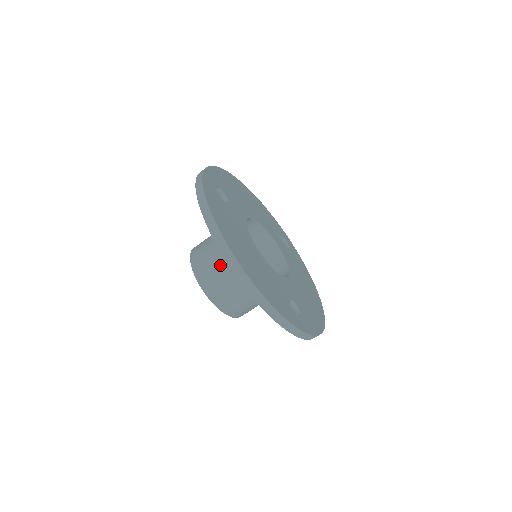
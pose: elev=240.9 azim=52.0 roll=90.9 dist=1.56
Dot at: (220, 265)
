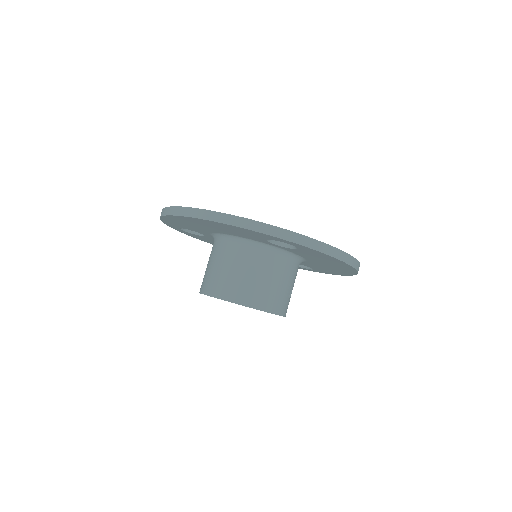
Dot at: (213, 265)
